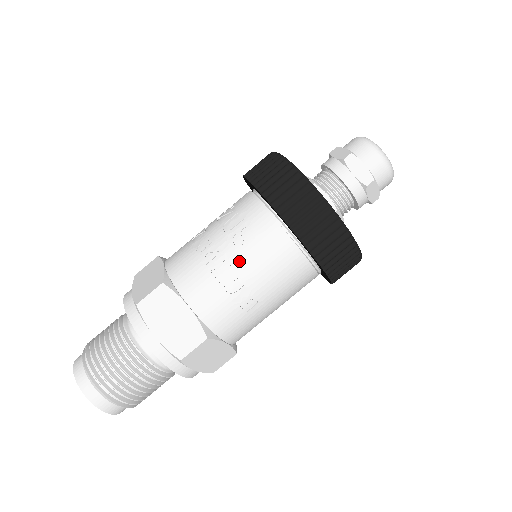
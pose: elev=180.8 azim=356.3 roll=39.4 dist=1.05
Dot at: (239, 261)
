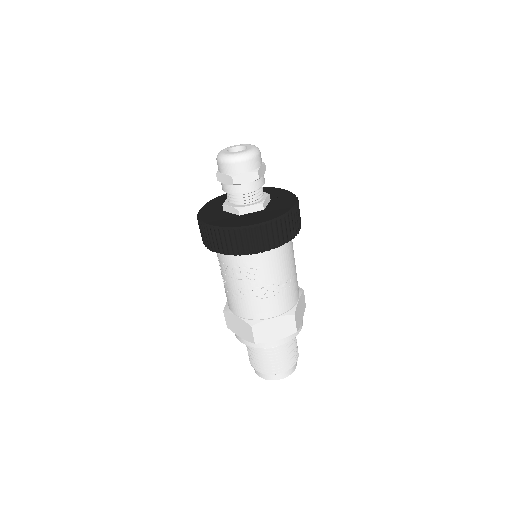
Dot at: (264, 282)
